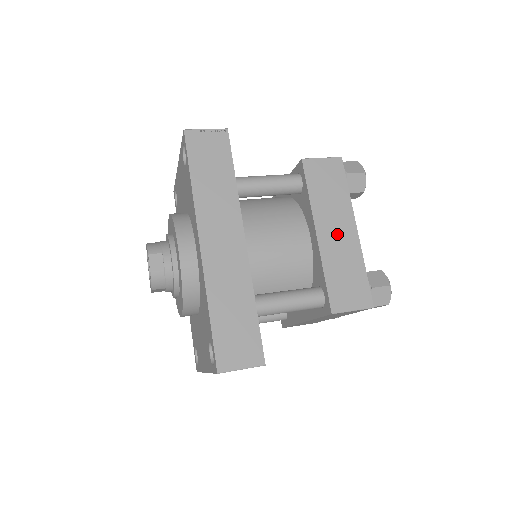
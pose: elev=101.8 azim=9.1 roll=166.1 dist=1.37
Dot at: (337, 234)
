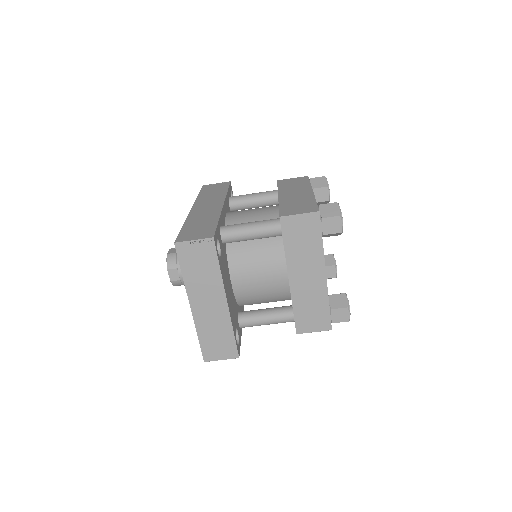
Dot at: (295, 194)
